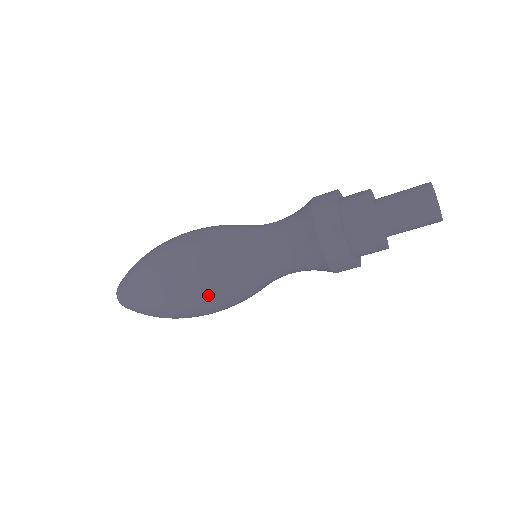
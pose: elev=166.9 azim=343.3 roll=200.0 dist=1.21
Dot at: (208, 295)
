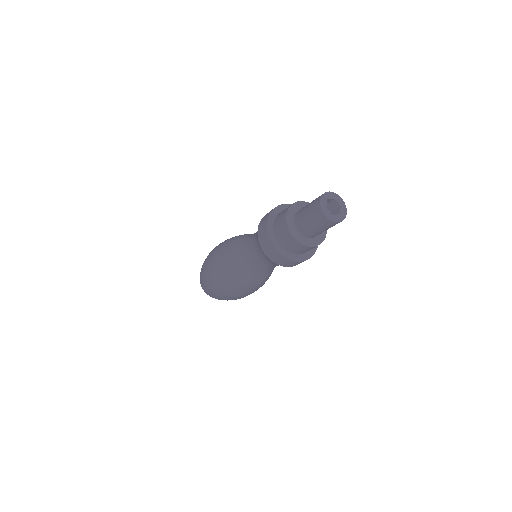
Dot at: (233, 291)
